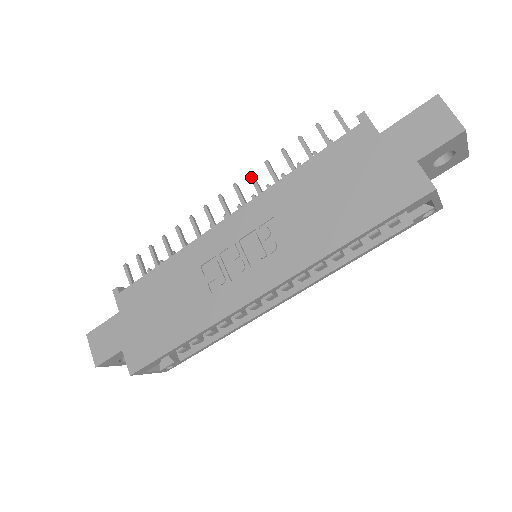
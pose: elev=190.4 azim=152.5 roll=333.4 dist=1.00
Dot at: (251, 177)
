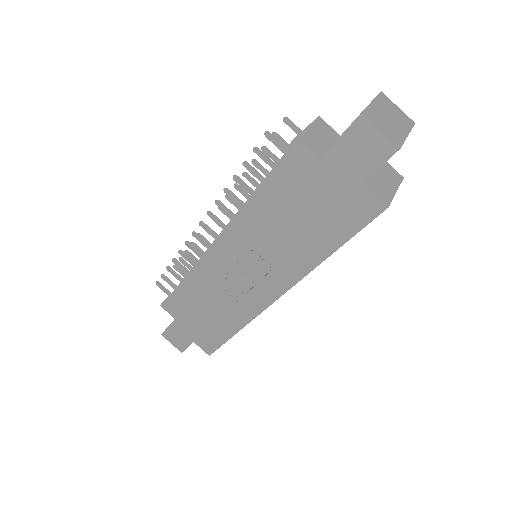
Dot at: (219, 206)
